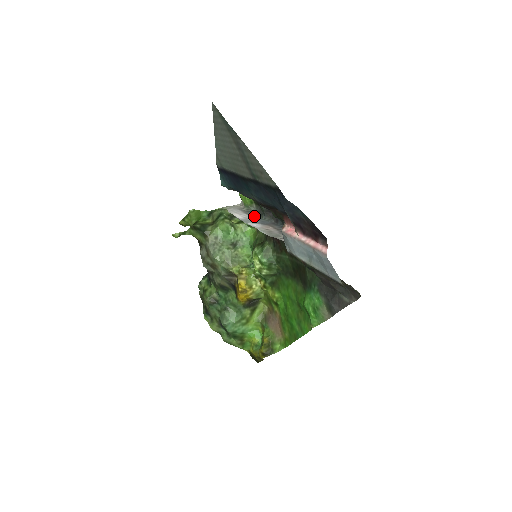
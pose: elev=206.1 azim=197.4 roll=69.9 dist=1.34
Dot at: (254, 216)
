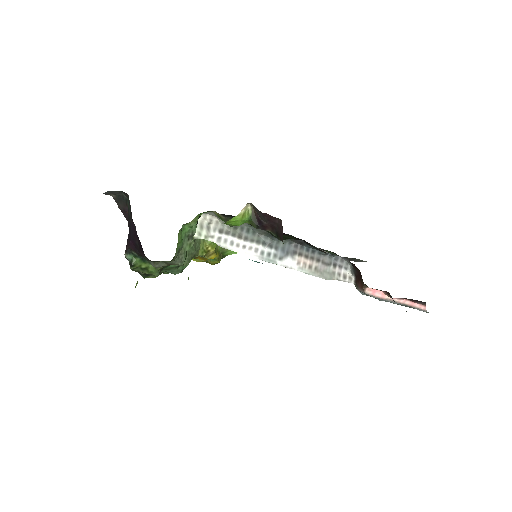
Dot at: (261, 241)
